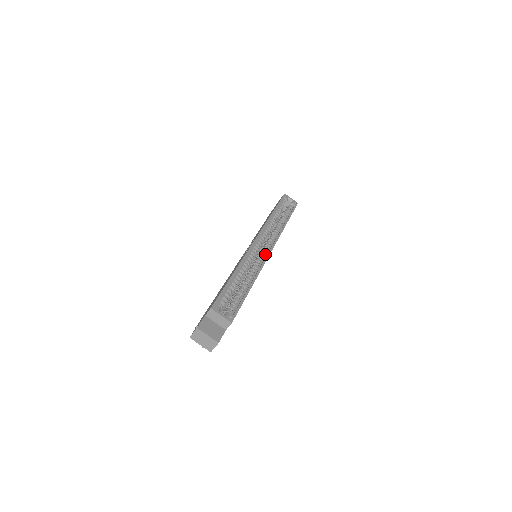
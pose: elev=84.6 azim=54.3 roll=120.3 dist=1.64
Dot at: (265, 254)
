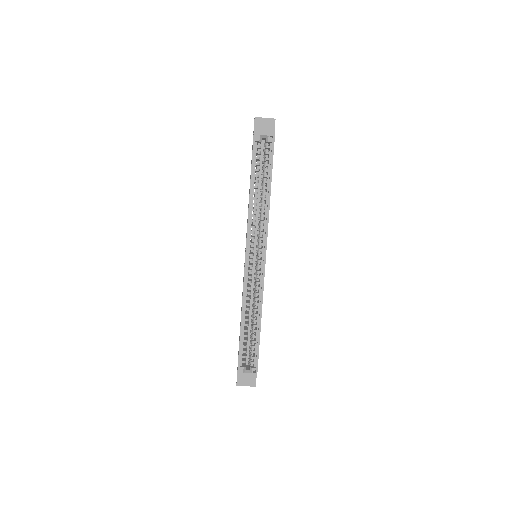
Dot at: (261, 269)
